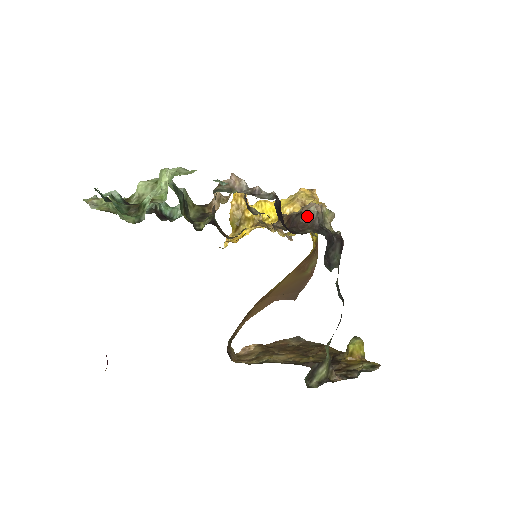
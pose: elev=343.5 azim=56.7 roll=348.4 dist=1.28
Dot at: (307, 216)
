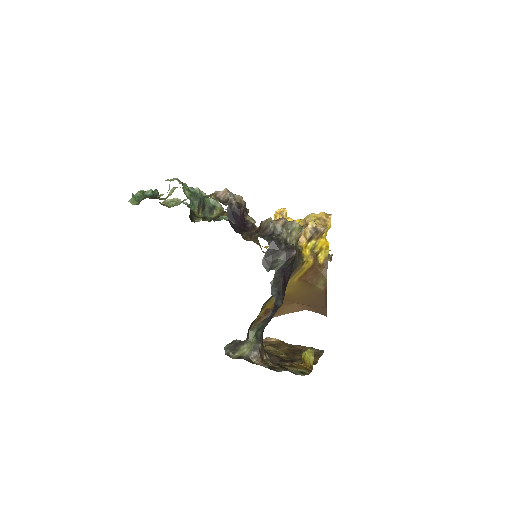
Dot at: (263, 224)
